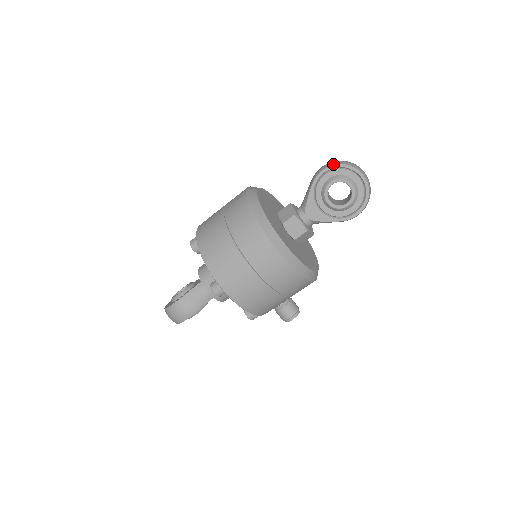
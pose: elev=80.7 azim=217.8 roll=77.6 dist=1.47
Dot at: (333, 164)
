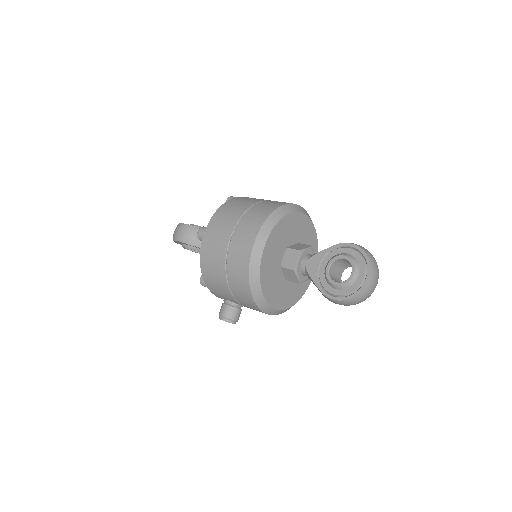
Dot at: (361, 247)
